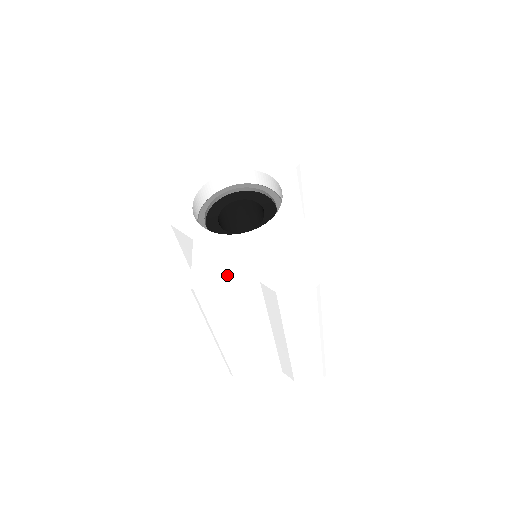
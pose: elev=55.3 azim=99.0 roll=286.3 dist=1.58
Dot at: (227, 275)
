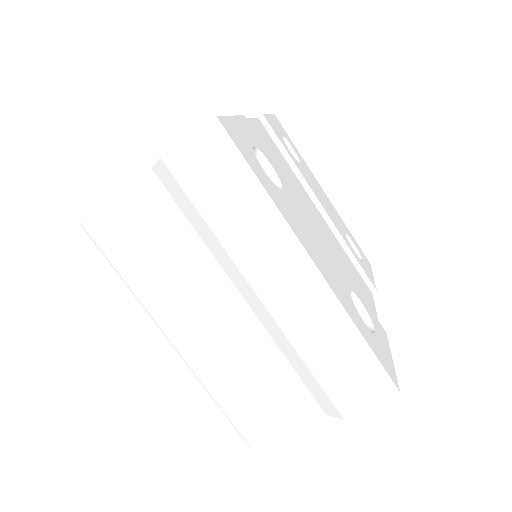
Dot at: occluded
